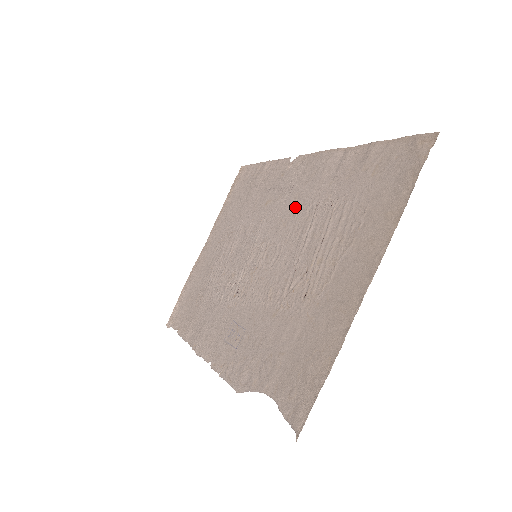
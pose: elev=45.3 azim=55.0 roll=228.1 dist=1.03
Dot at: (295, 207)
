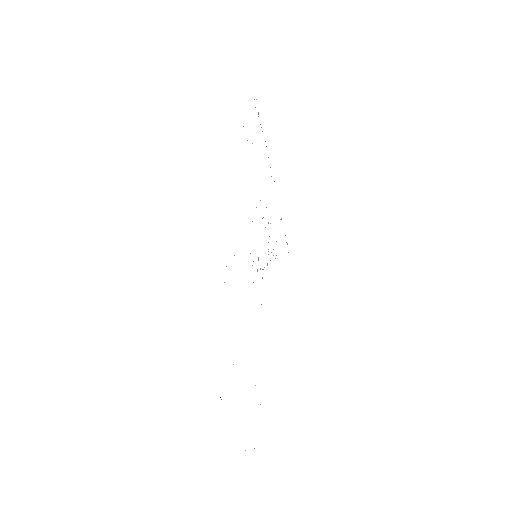
Dot at: occluded
